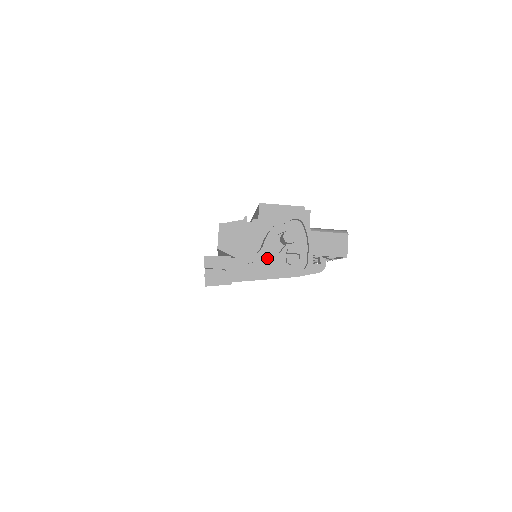
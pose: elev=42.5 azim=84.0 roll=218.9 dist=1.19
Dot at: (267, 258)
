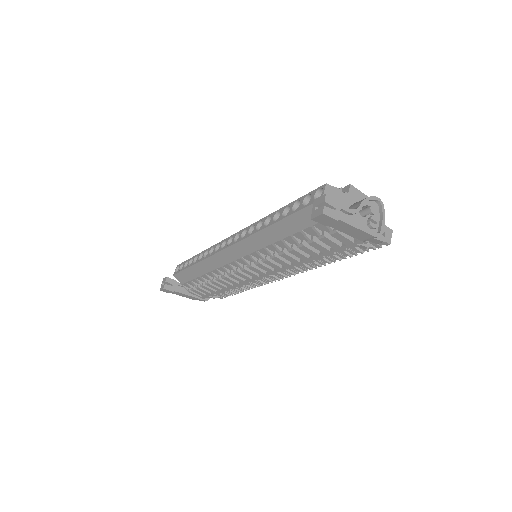
Dot at: (357, 216)
